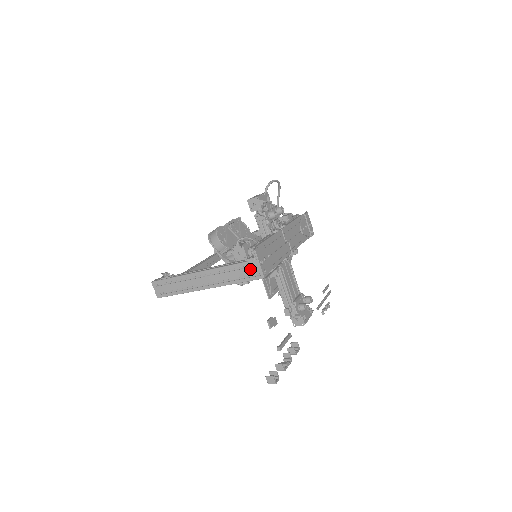
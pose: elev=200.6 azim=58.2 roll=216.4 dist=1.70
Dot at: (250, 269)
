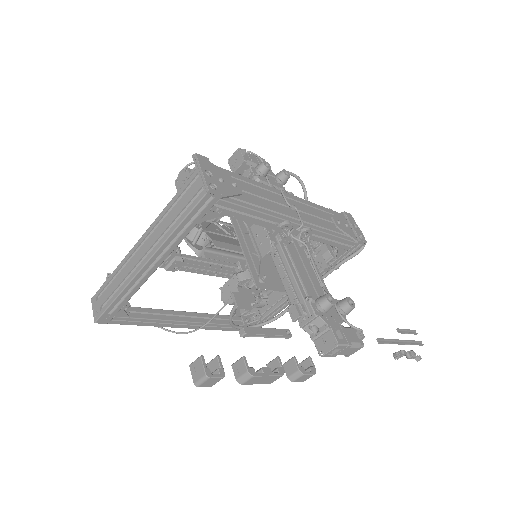
Dot at: (191, 189)
